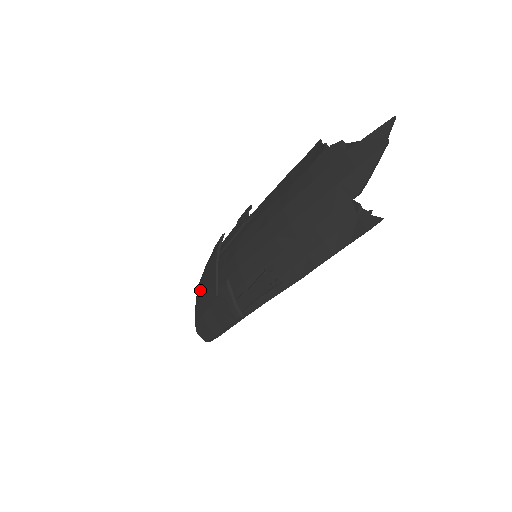
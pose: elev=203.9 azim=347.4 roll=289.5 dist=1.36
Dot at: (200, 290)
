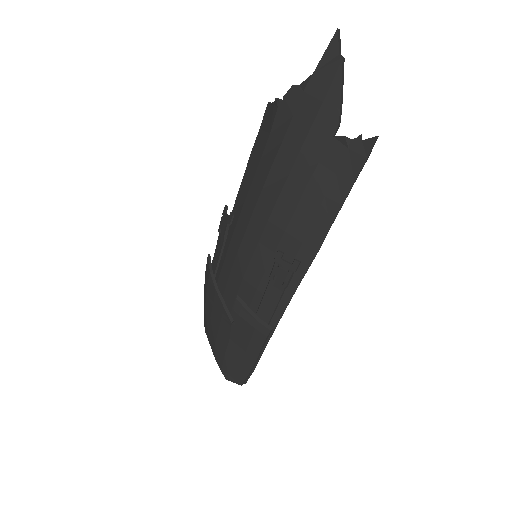
Dot at: (210, 329)
